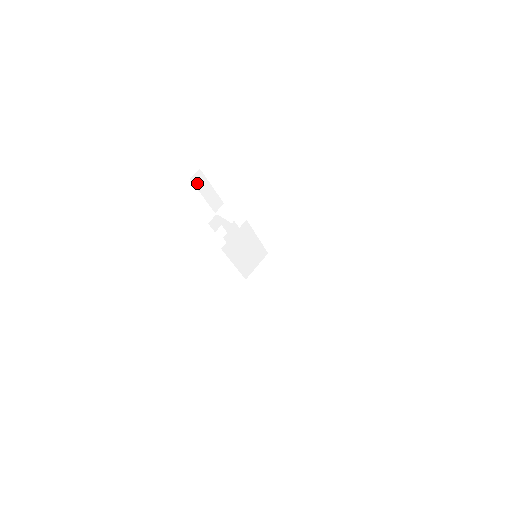
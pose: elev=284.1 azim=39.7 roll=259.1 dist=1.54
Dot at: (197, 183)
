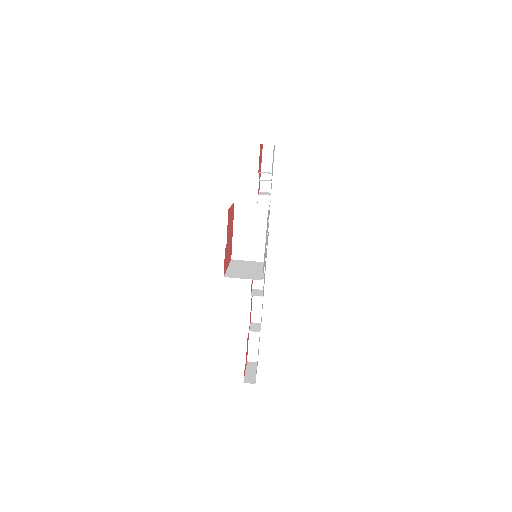
Dot at: (265, 153)
